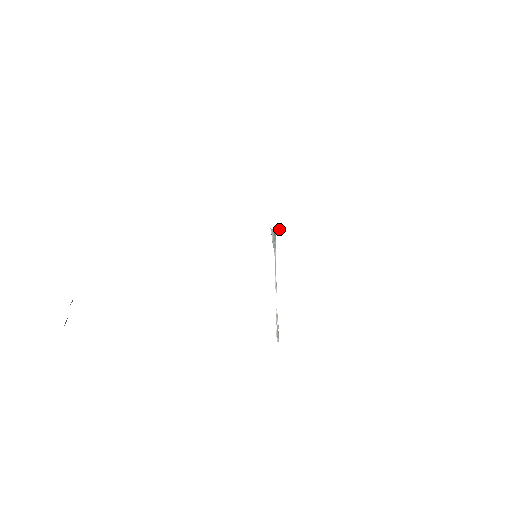
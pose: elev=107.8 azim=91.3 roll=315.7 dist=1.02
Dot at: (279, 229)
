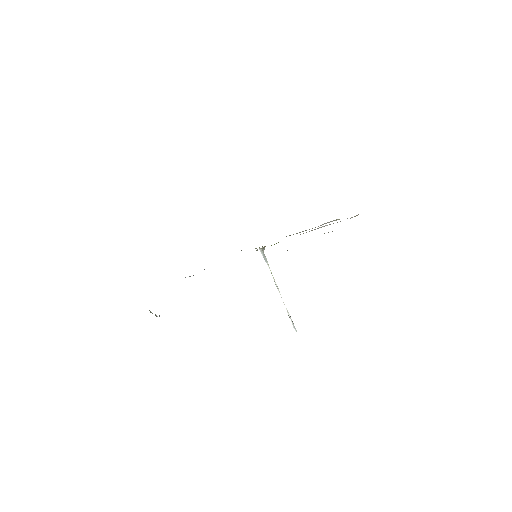
Dot at: (264, 247)
